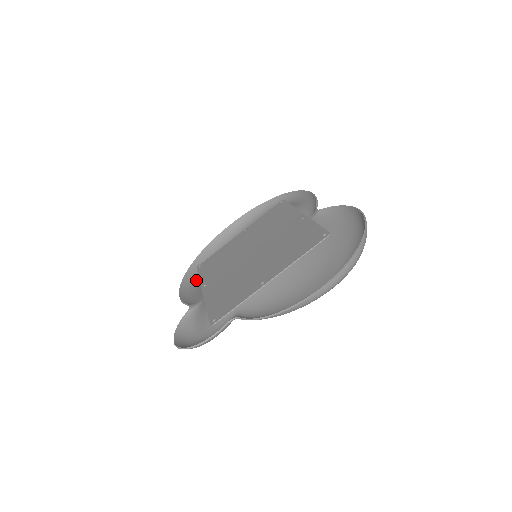
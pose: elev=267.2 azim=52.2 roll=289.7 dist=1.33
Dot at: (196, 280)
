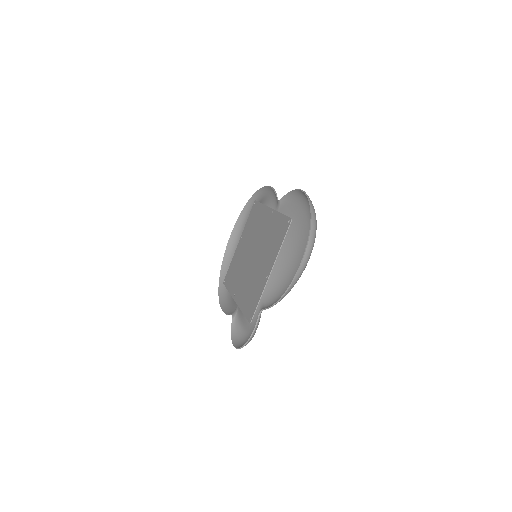
Dot at: (228, 292)
